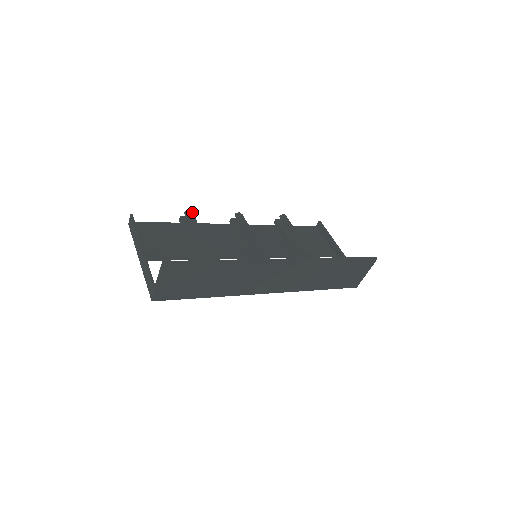
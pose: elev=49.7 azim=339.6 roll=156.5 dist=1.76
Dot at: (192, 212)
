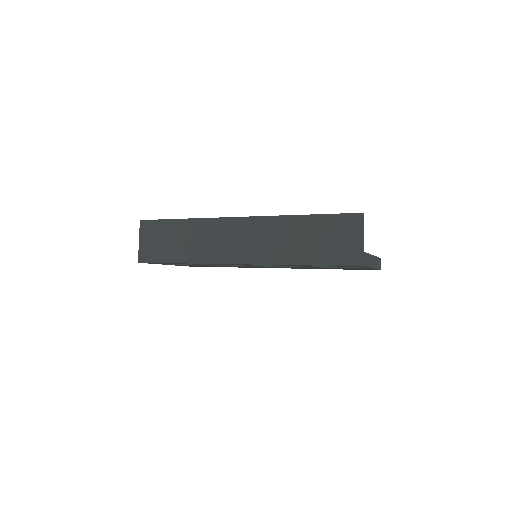
Dot at: occluded
